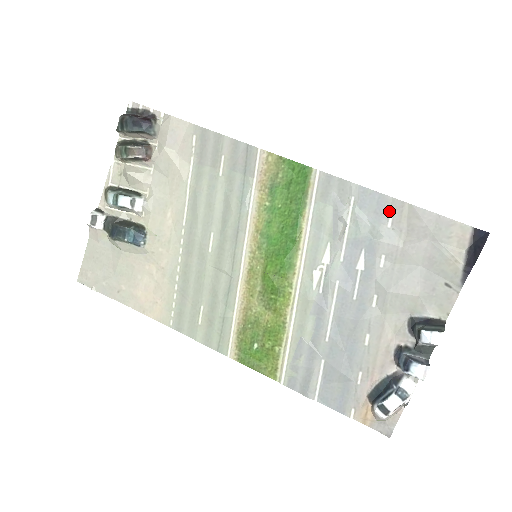
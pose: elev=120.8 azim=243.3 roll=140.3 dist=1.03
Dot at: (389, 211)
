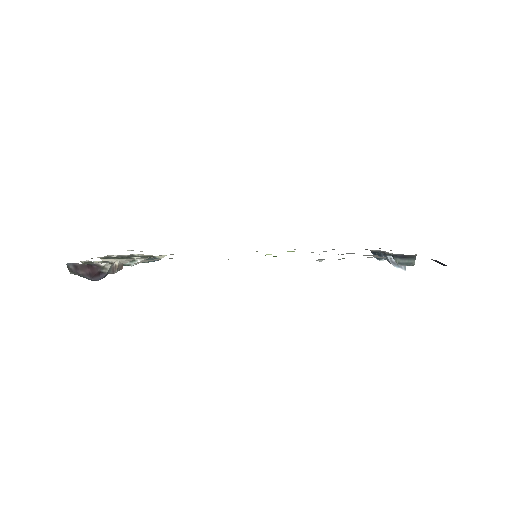
Dot at: occluded
